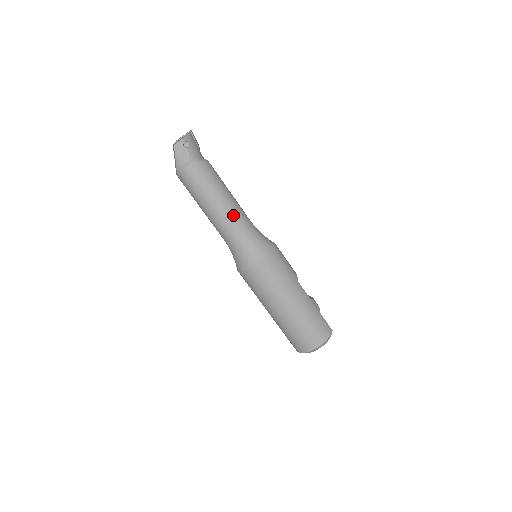
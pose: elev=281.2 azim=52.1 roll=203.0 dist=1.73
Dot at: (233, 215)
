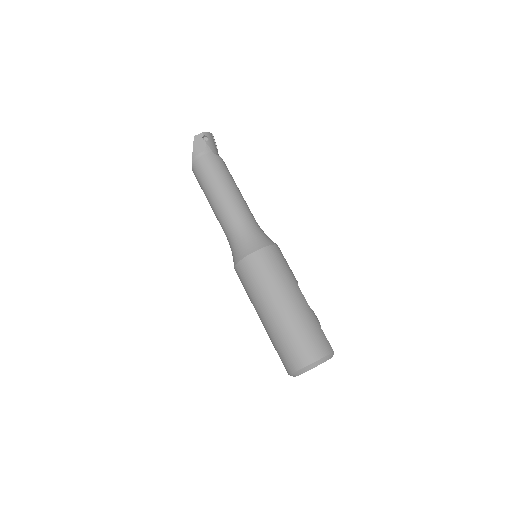
Dot at: (238, 205)
